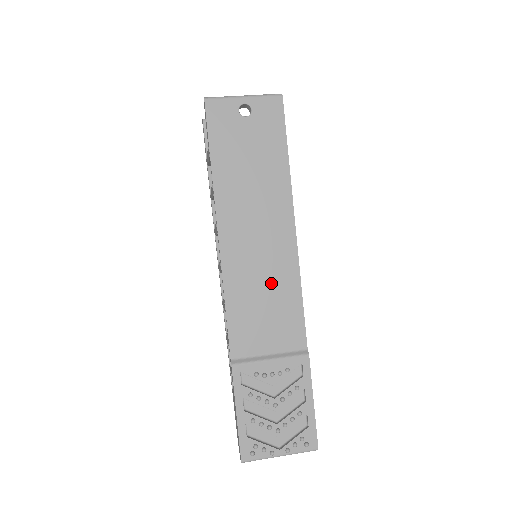
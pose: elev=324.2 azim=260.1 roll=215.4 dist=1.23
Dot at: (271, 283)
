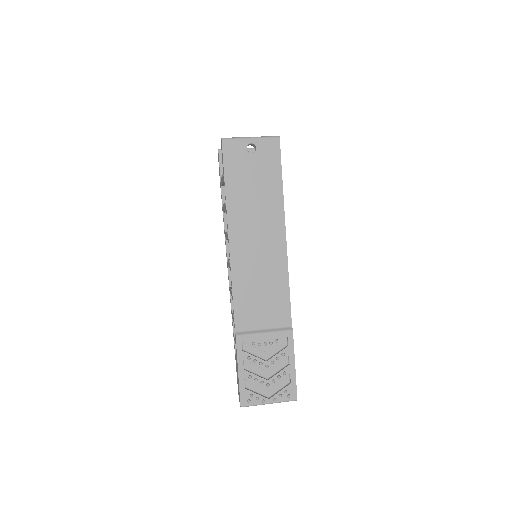
Dot at: (267, 277)
